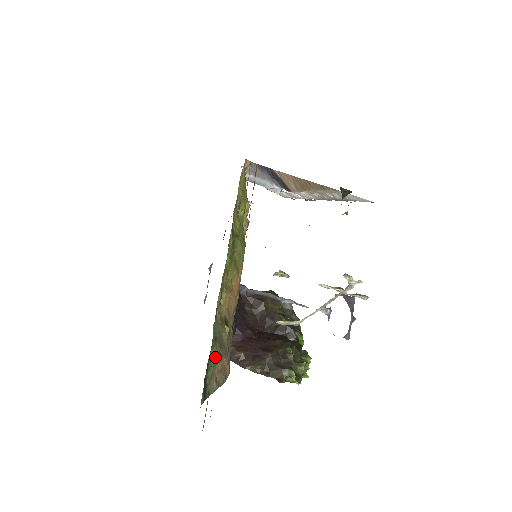
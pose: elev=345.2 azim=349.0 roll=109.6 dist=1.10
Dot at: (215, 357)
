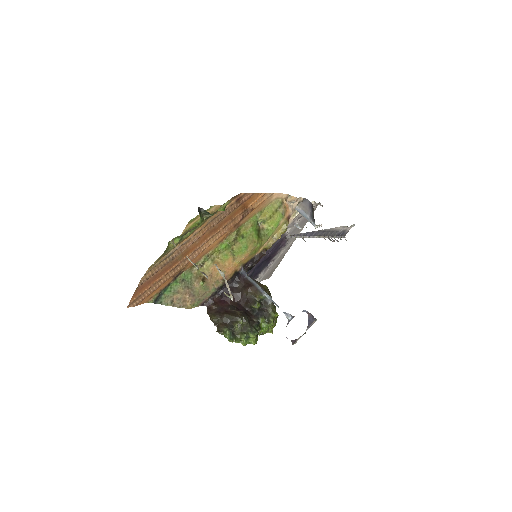
Dot at: (177, 289)
